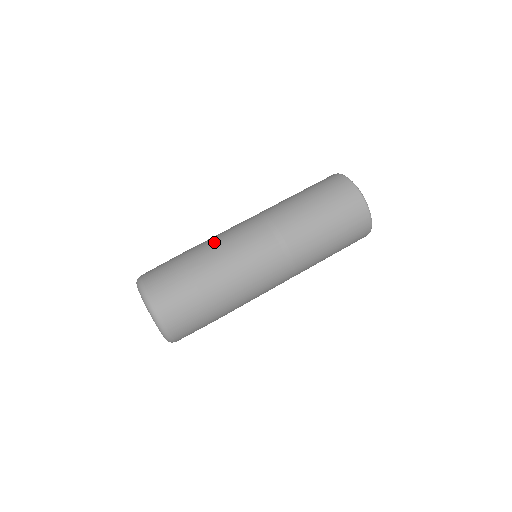
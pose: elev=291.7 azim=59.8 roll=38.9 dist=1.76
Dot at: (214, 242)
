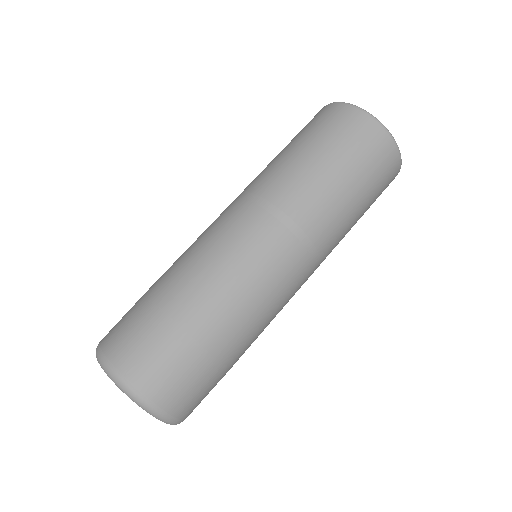
Dot at: (205, 268)
